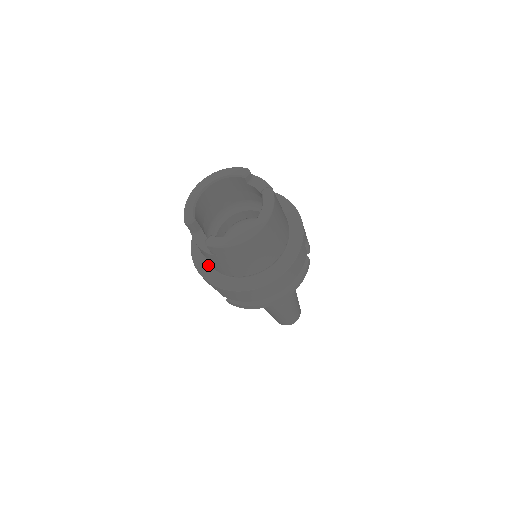
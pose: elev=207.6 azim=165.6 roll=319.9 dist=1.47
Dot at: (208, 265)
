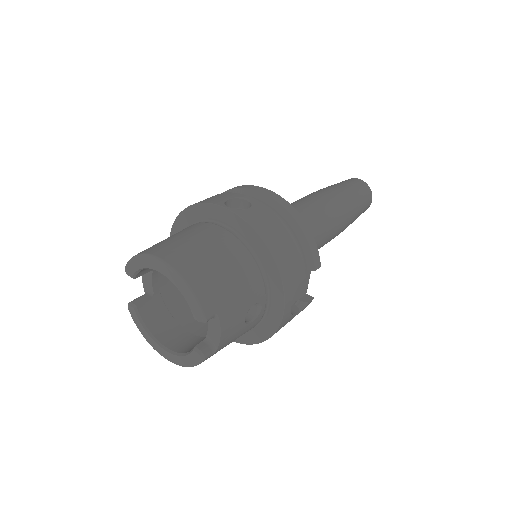
Dot at: occluded
